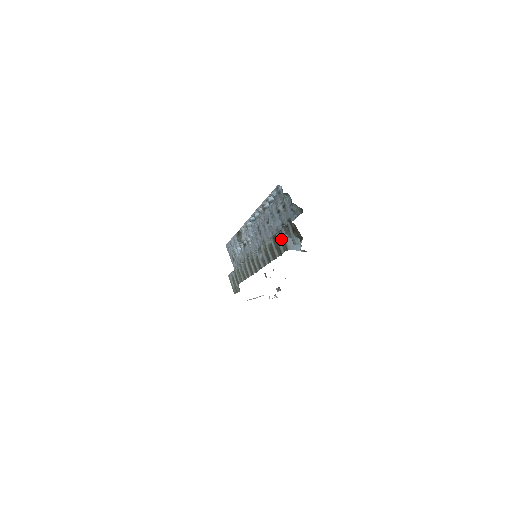
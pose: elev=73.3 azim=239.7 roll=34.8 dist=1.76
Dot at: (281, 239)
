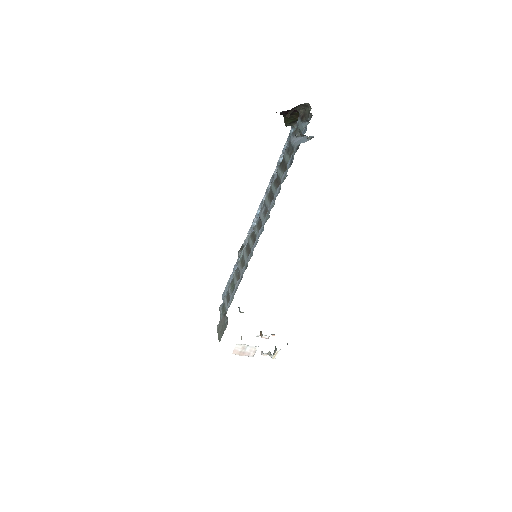
Dot at: (288, 150)
